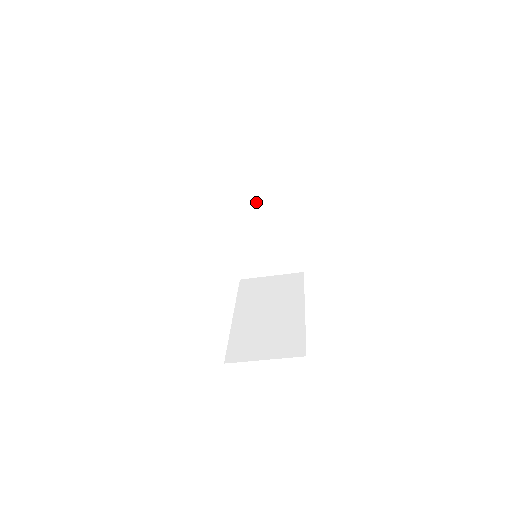
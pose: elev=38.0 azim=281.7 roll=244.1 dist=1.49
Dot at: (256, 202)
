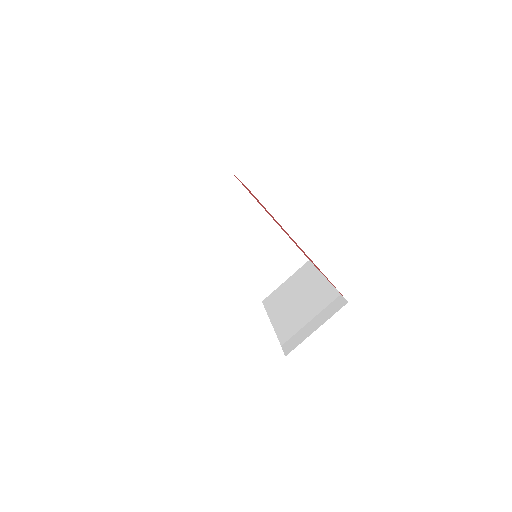
Dot at: (293, 294)
